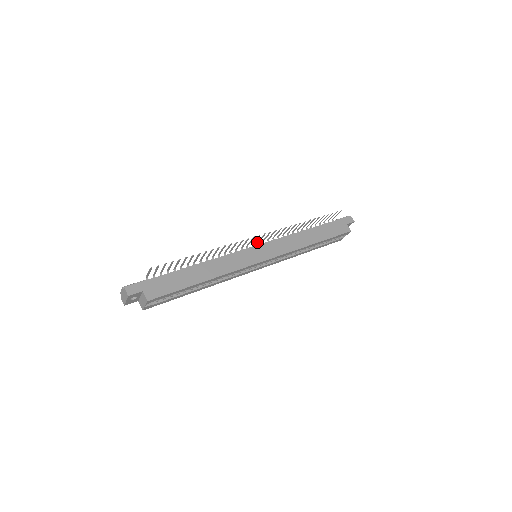
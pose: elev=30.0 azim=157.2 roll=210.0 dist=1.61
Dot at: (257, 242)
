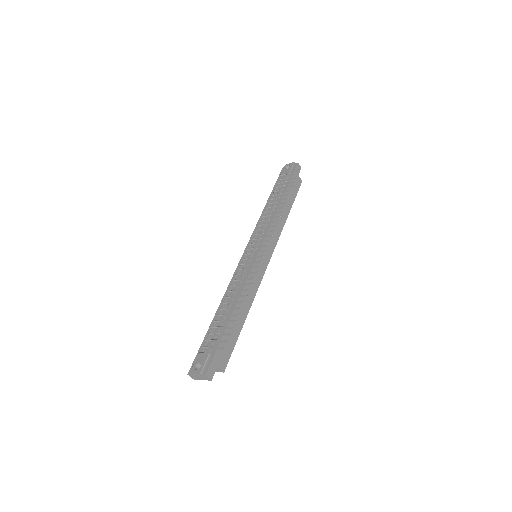
Dot at: (256, 243)
